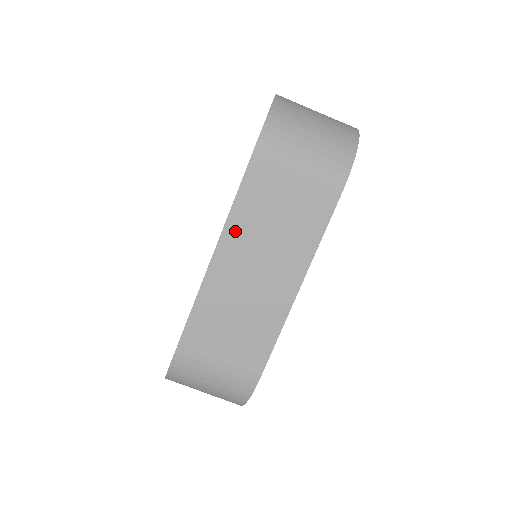
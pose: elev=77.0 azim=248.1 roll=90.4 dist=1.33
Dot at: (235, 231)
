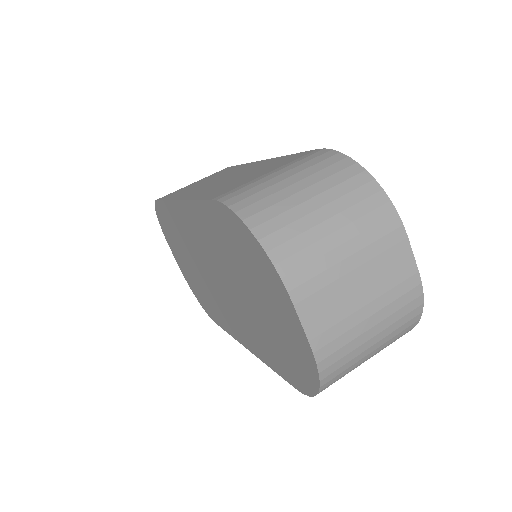
Dot at: occluded
